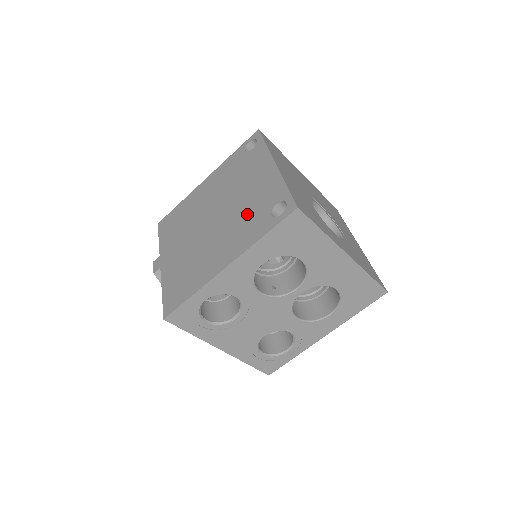
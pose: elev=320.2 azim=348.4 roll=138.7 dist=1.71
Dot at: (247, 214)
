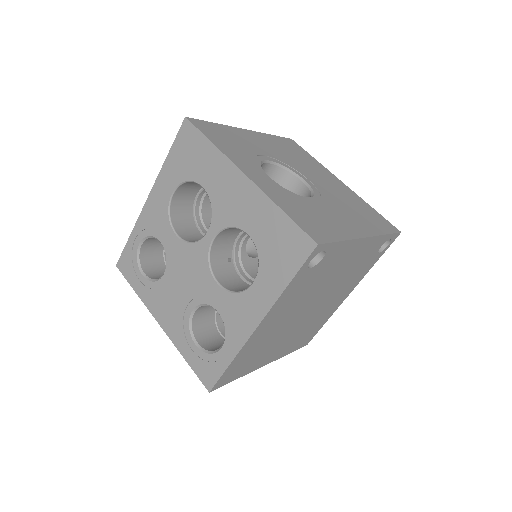
Dot at: occluded
